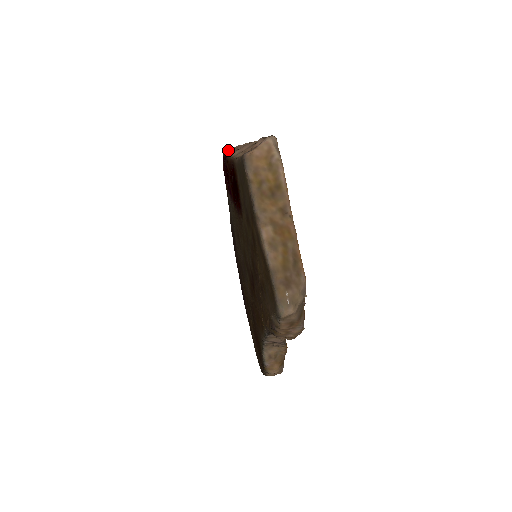
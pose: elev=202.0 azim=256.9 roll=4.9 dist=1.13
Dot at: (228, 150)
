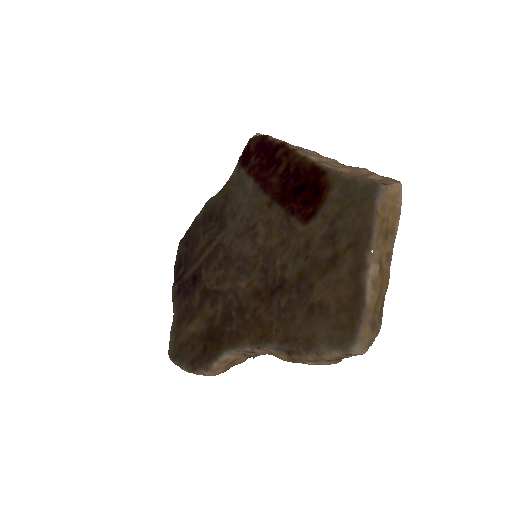
Dot at: (290, 144)
